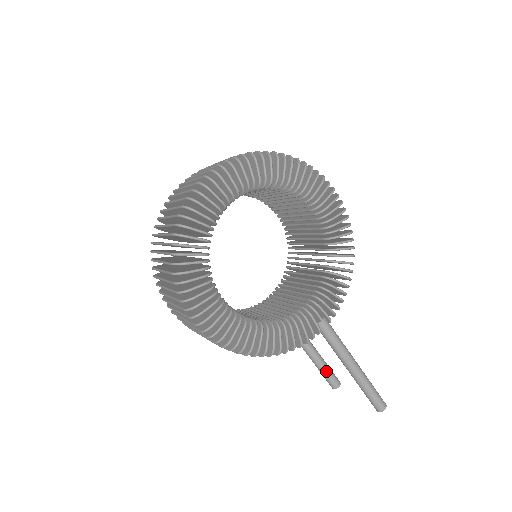
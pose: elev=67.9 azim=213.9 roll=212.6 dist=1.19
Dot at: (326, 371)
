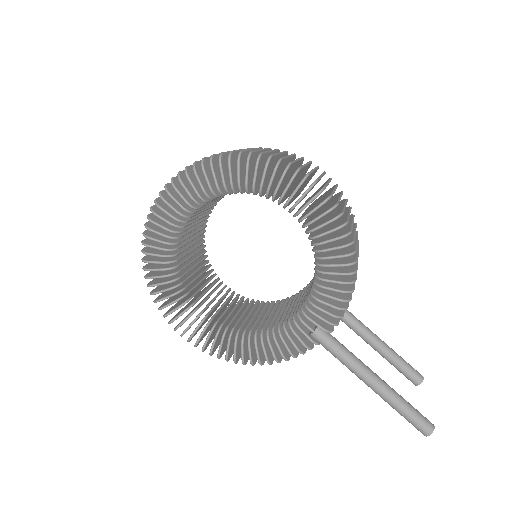
Dot at: (397, 366)
